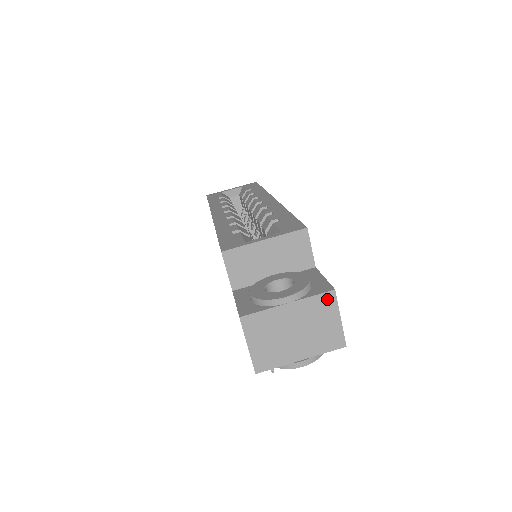
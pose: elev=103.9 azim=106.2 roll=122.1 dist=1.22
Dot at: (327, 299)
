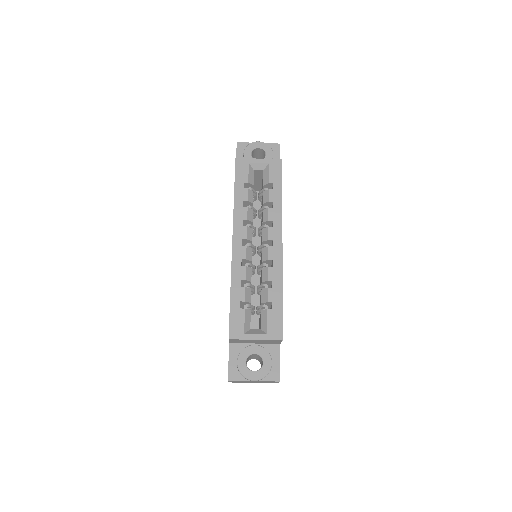
Dot at: occluded
